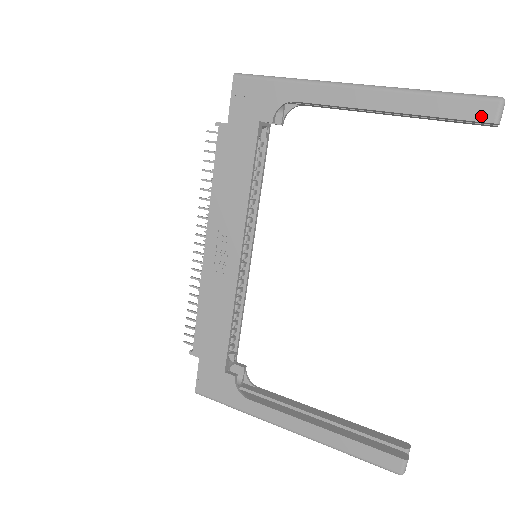
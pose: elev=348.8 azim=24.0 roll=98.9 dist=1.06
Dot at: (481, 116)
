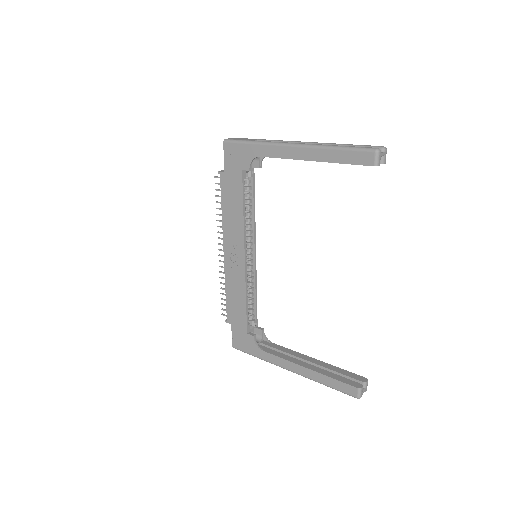
Dot at: (366, 162)
